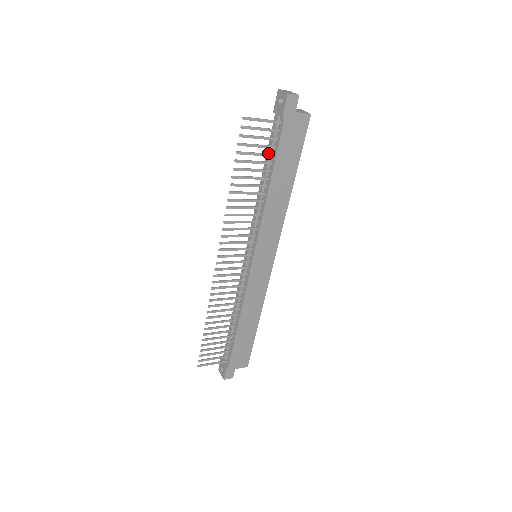
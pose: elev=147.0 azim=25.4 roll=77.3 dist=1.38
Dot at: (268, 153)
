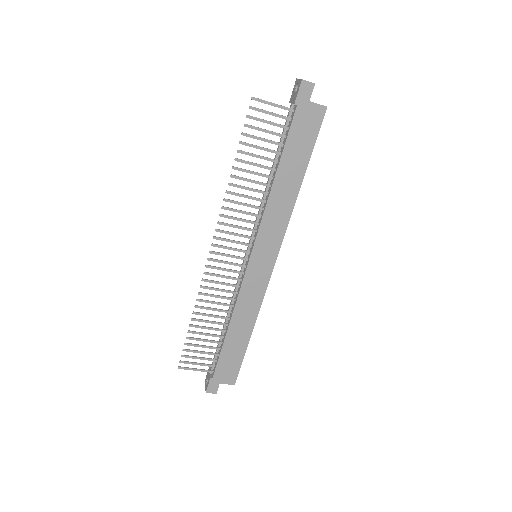
Dot at: occluded
